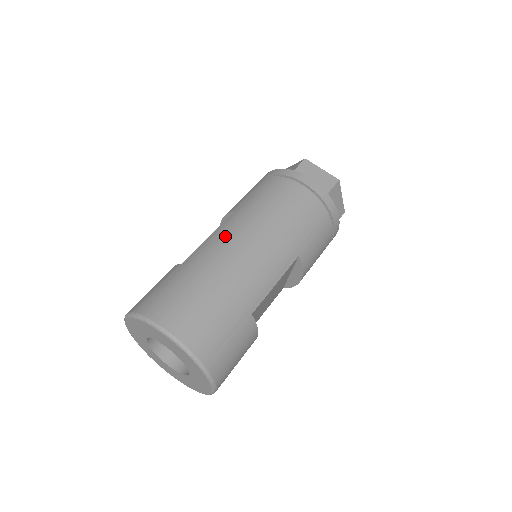
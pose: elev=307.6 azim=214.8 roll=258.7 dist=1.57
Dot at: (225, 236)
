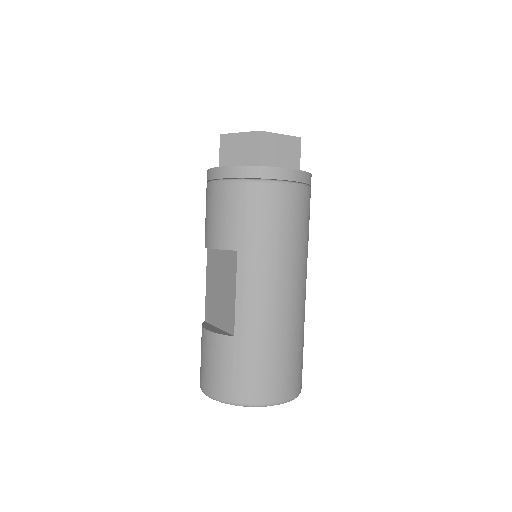
Dot at: (257, 292)
